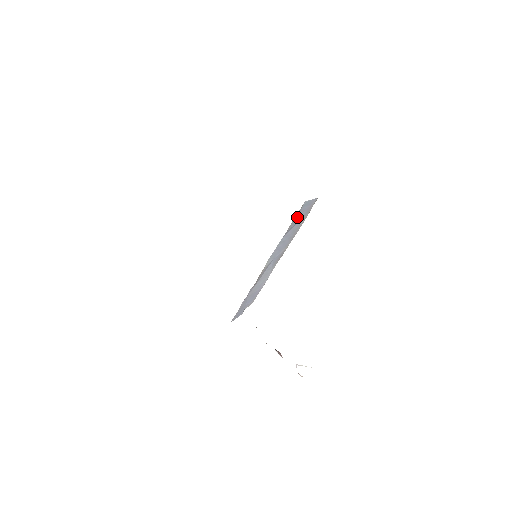
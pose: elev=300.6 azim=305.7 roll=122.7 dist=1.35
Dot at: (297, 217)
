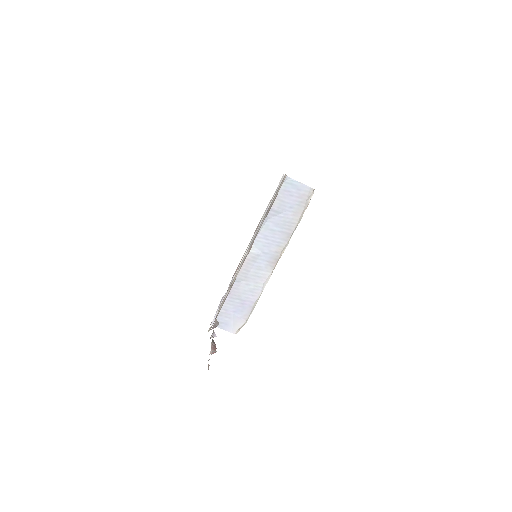
Dot at: (283, 198)
